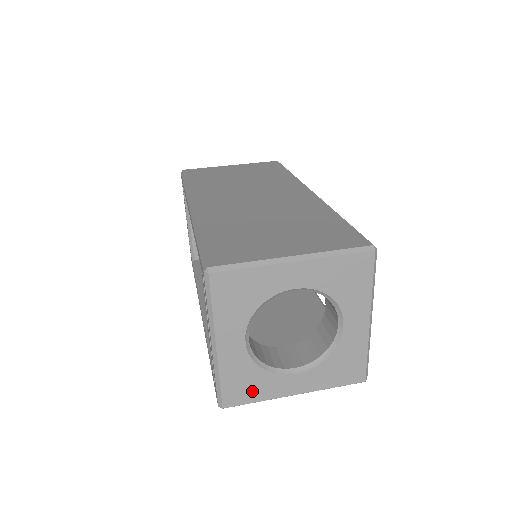
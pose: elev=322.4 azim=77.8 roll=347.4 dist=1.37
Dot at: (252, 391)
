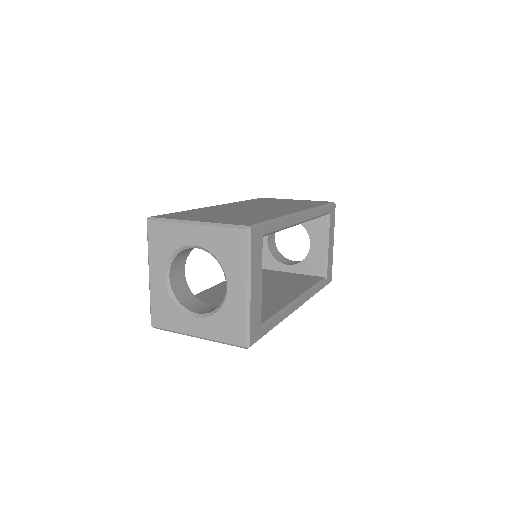
Dot at: (169, 320)
